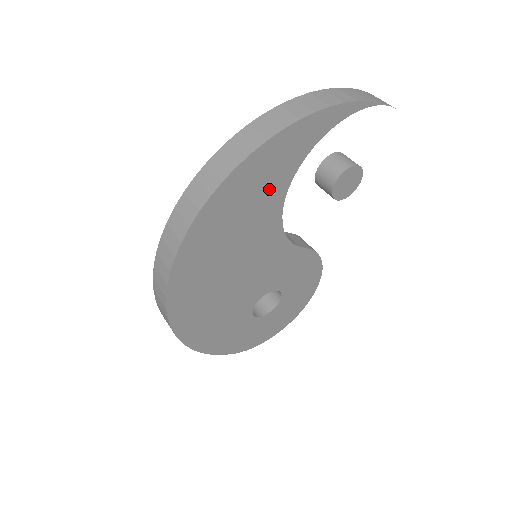
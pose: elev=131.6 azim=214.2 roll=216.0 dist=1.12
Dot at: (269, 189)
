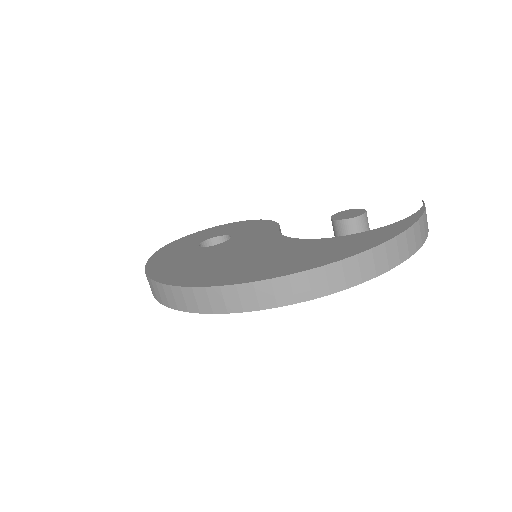
Dot at: occluded
